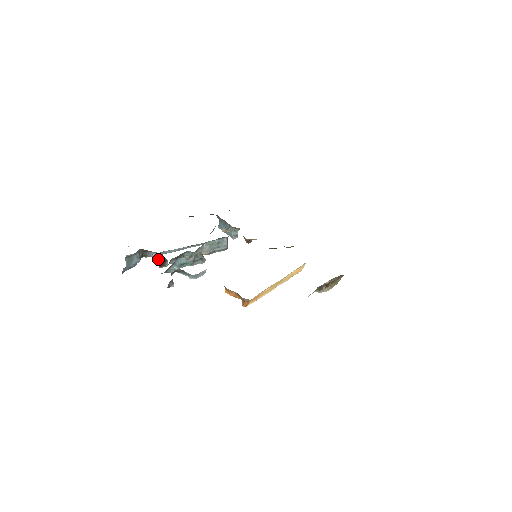
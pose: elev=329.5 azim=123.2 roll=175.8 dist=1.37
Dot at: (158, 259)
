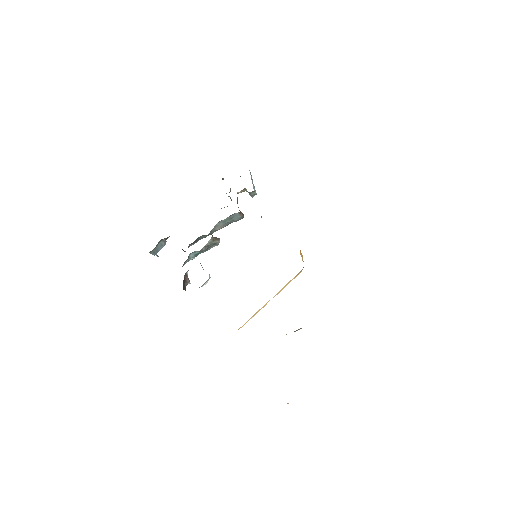
Dot at: occluded
